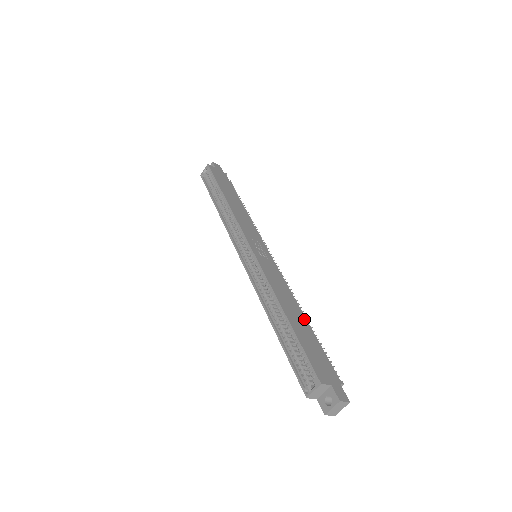
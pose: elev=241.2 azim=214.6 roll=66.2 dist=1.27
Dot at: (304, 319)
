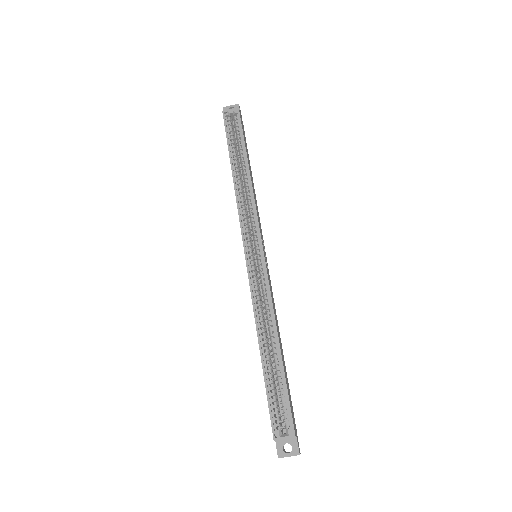
Dot at: occluded
